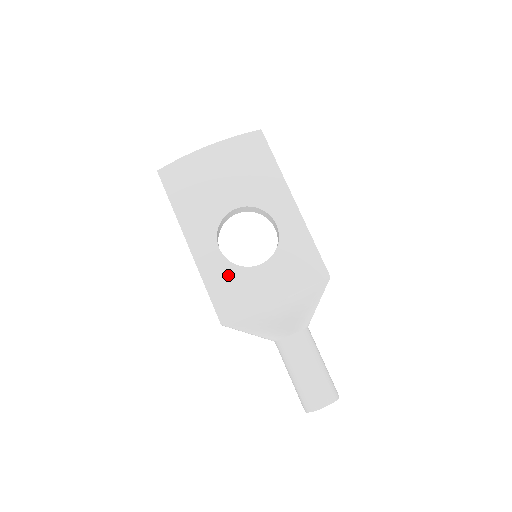
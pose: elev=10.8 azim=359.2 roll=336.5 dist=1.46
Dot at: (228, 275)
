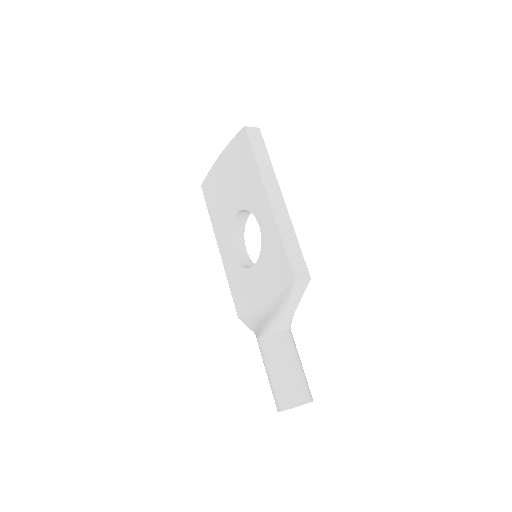
Dot at: (238, 275)
